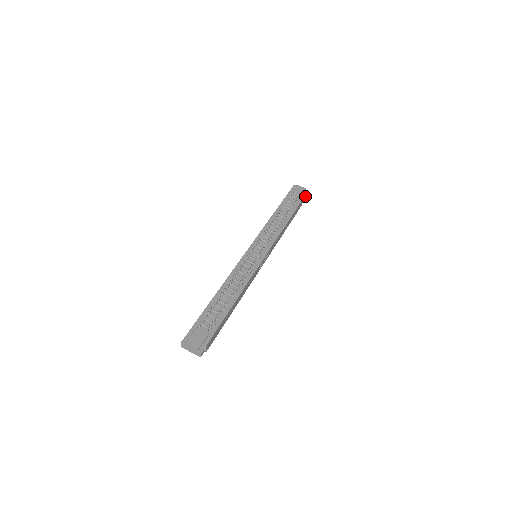
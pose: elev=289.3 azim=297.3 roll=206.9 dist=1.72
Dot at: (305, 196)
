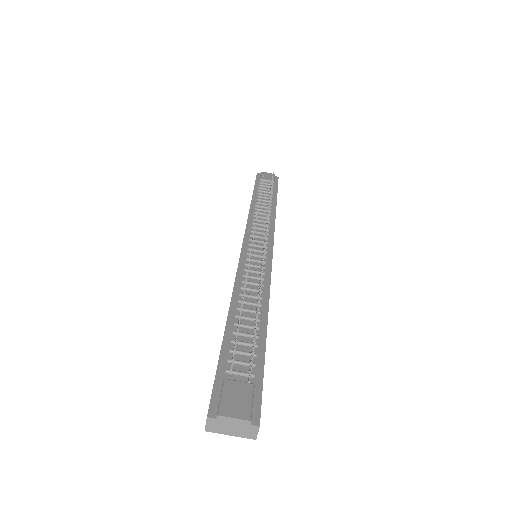
Dot at: occluded
